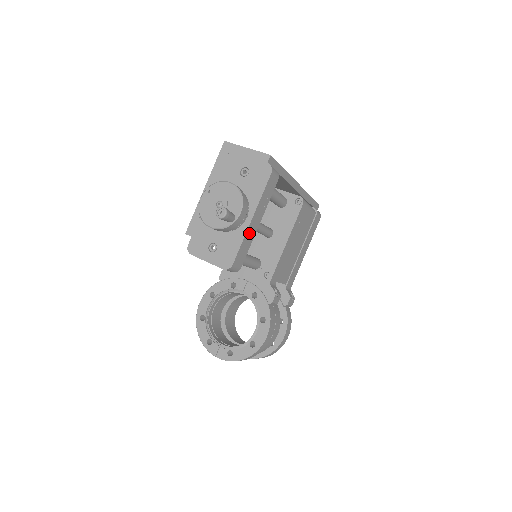
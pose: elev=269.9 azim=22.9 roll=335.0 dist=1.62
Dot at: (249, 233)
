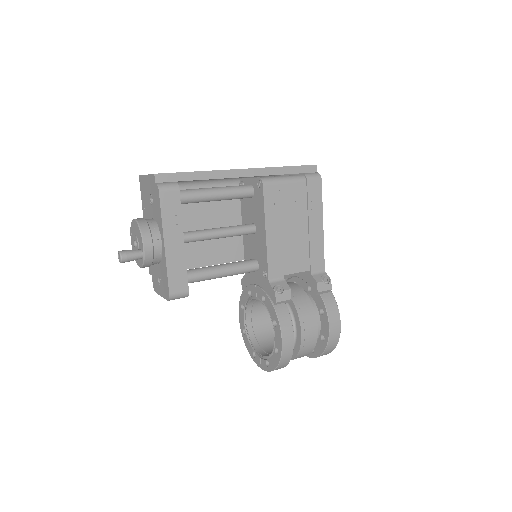
Dot at: (172, 257)
